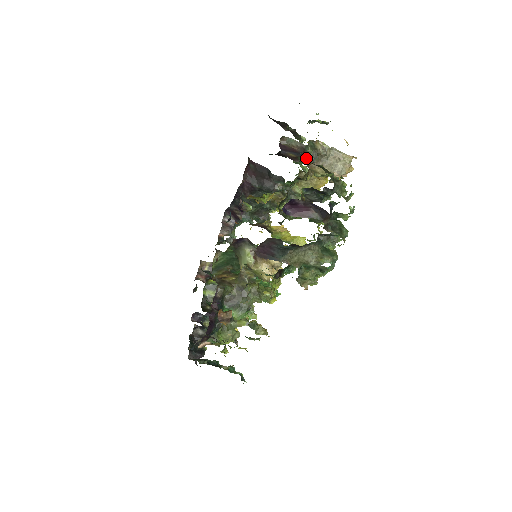
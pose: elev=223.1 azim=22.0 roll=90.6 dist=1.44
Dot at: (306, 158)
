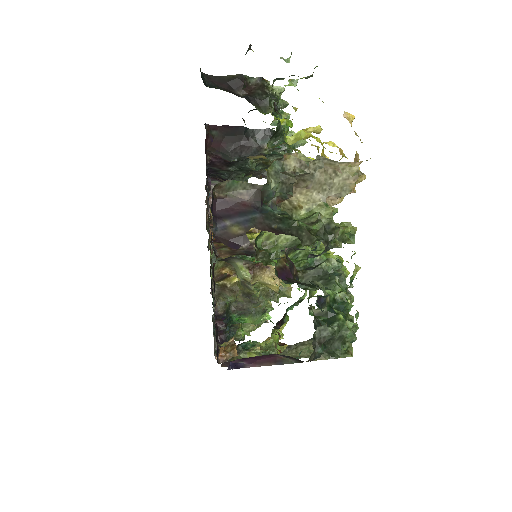
Dot at: (266, 217)
